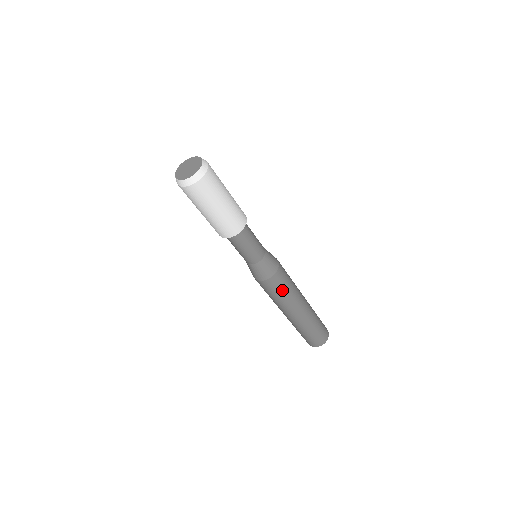
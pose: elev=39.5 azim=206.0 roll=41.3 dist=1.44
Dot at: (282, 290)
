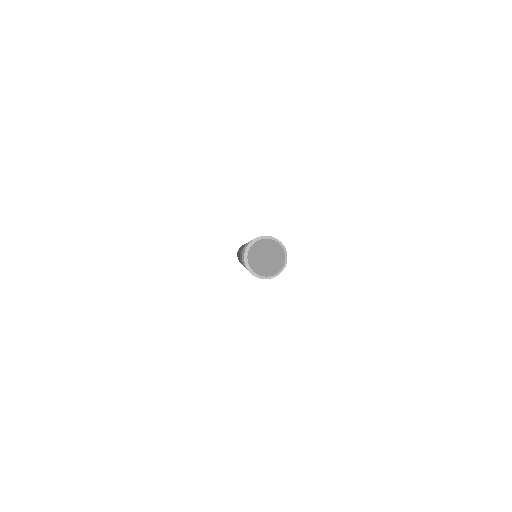
Dot at: occluded
